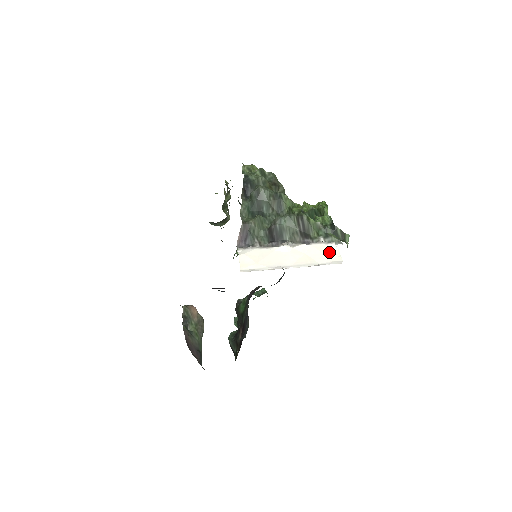
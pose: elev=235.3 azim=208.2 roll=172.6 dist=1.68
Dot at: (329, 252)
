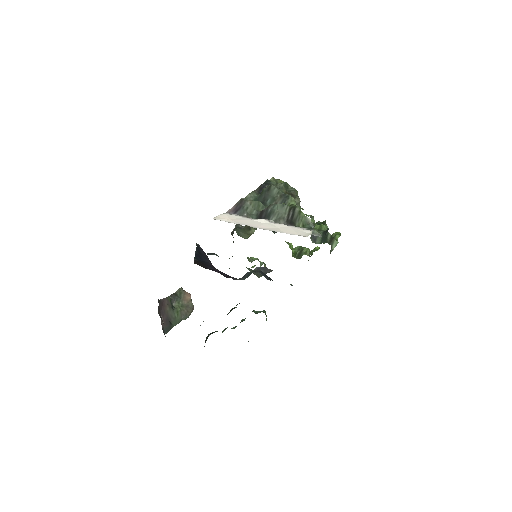
Dot at: (301, 232)
